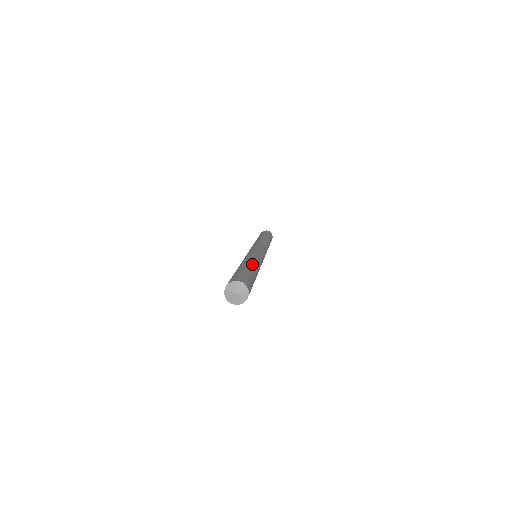
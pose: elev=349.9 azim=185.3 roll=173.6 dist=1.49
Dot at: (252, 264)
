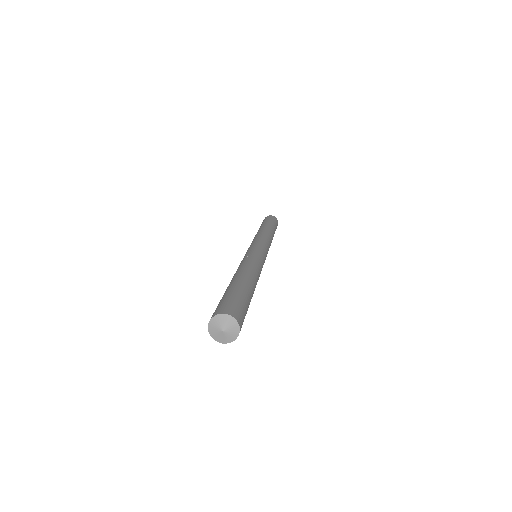
Dot at: (248, 277)
